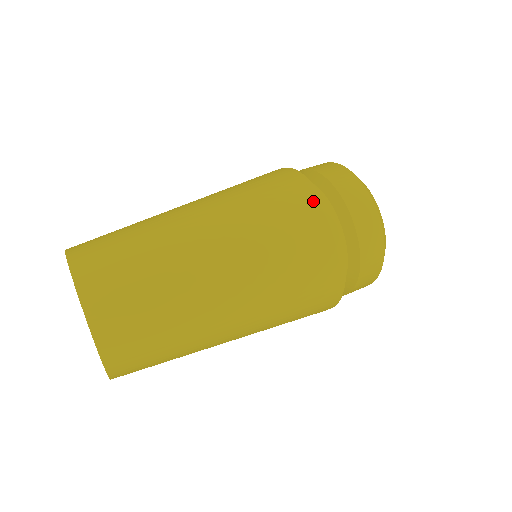
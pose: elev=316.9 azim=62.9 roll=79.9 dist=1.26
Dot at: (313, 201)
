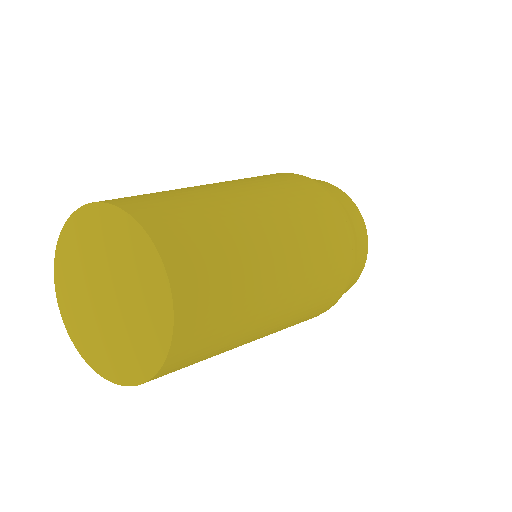
Dot at: (338, 209)
